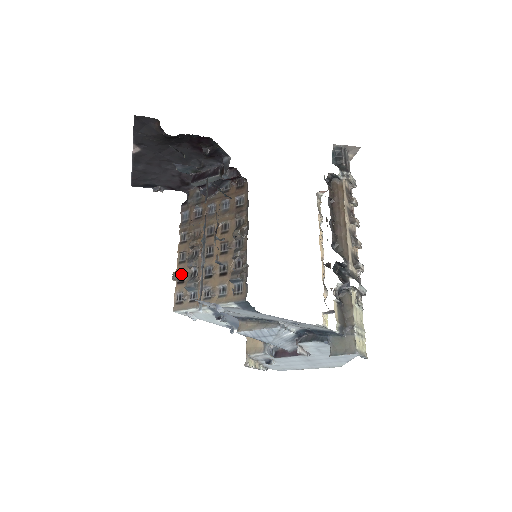
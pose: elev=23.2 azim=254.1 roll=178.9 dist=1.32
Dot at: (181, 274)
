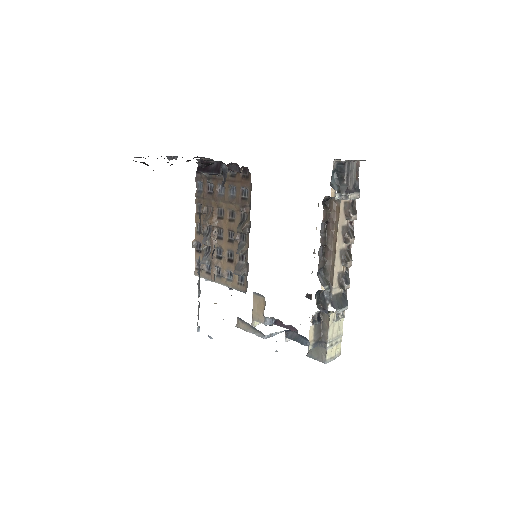
Dot at: (199, 243)
